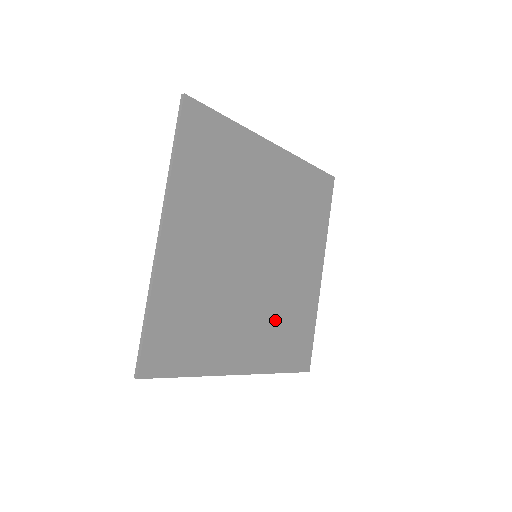
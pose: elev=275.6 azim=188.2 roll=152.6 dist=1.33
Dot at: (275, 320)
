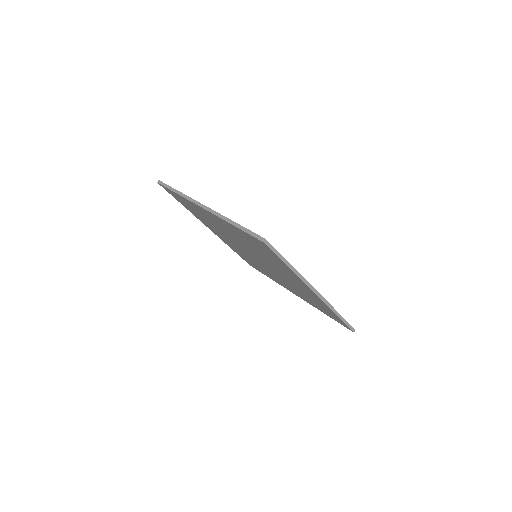
Dot at: occluded
